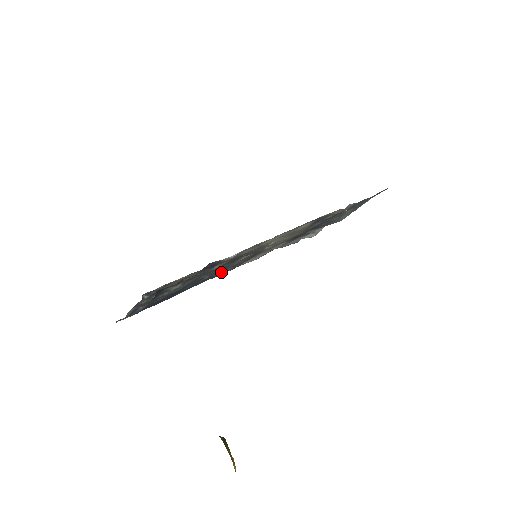
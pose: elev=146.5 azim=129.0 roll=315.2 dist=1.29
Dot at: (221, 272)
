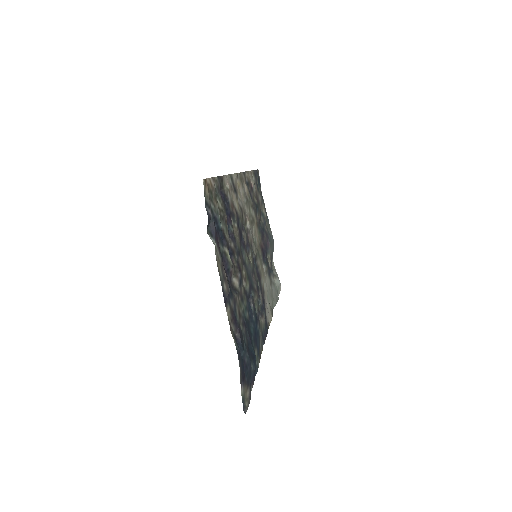
Dot at: (258, 309)
